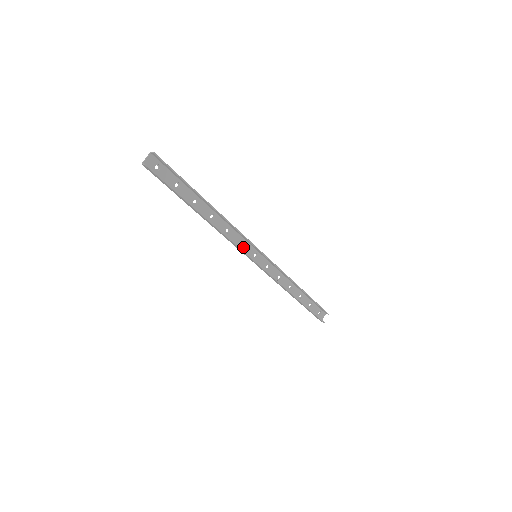
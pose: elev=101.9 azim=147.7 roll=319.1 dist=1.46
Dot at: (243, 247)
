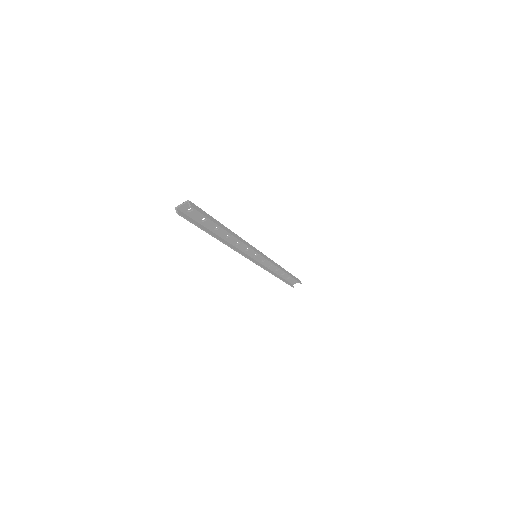
Dot at: (247, 251)
